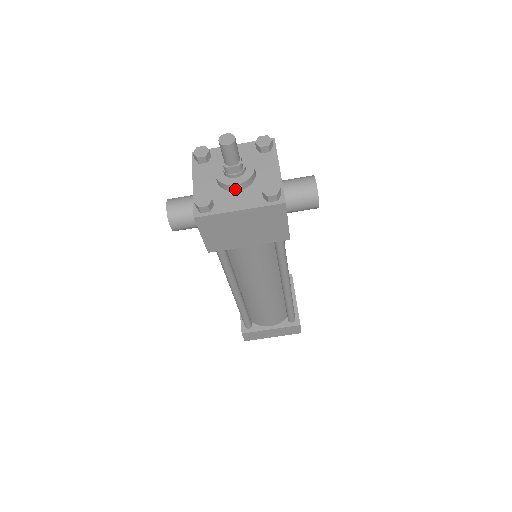
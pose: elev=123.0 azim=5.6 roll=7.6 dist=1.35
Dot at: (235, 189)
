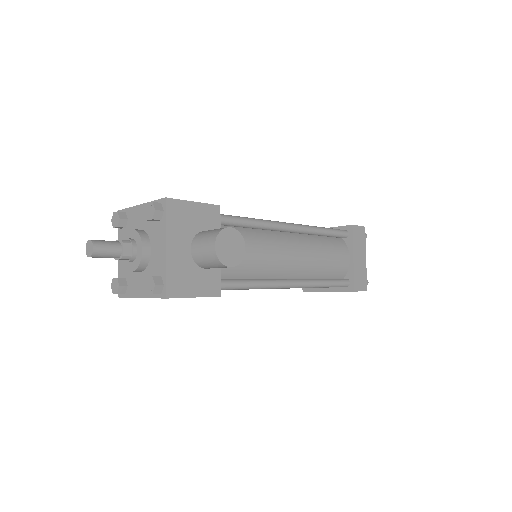
Dot at: (136, 271)
